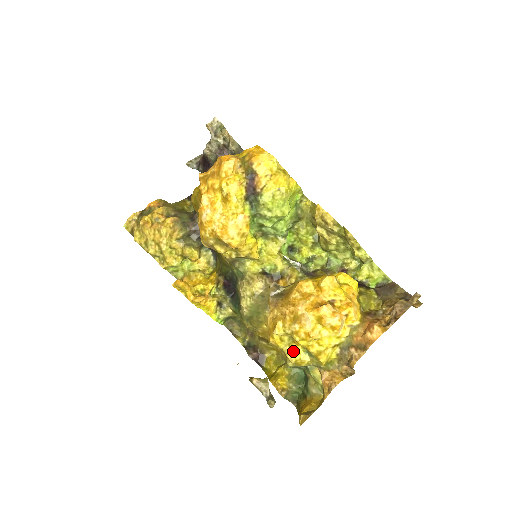
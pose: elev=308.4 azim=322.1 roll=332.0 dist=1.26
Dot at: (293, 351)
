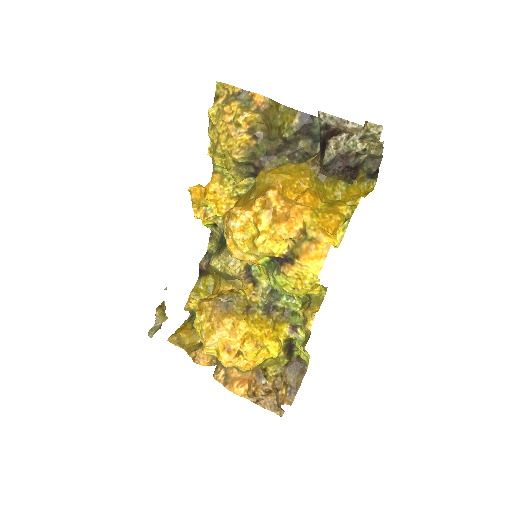
Dot at: (198, 327)
